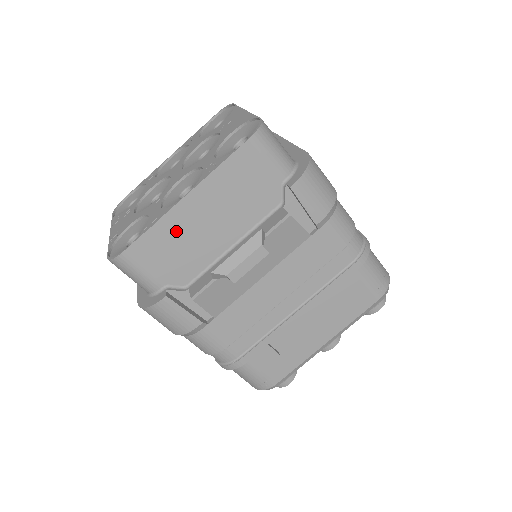
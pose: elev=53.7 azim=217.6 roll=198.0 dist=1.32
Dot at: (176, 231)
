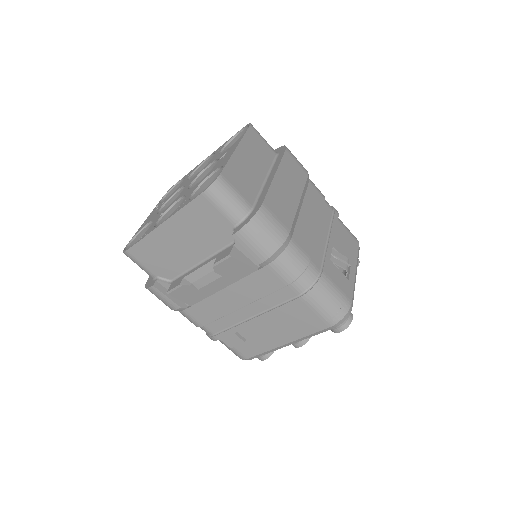
Dot at: (159, 245)
